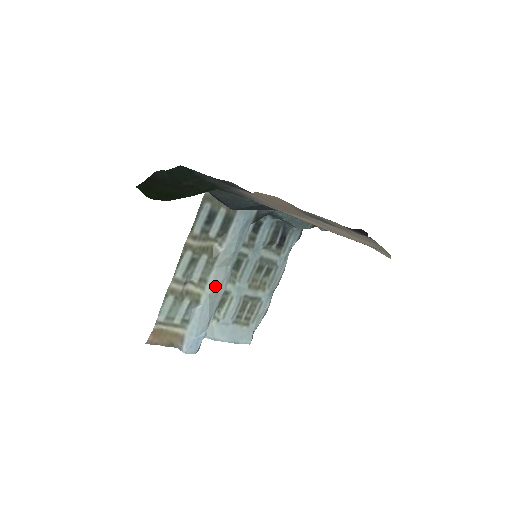
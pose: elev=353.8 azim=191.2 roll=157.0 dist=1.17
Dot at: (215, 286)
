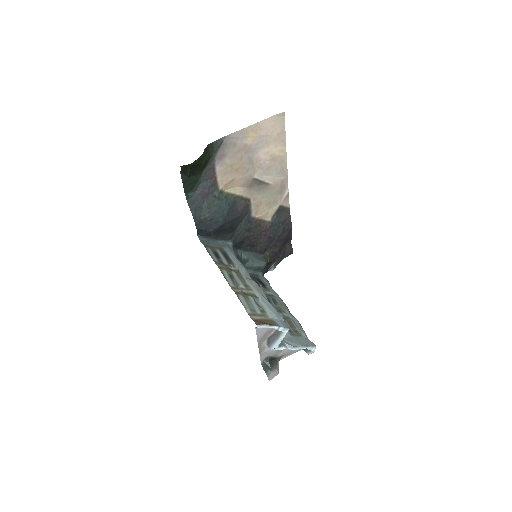
Dot at: (255, 287)
